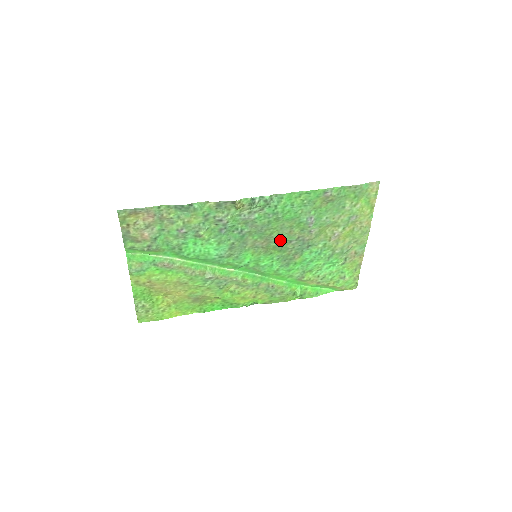
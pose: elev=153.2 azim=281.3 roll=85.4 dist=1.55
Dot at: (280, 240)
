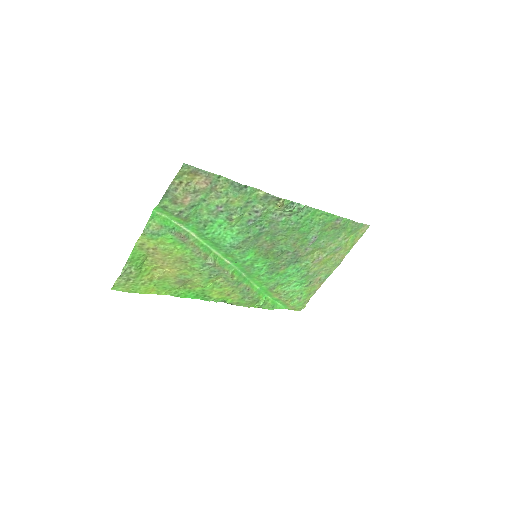
Dot at: (282, 248)
